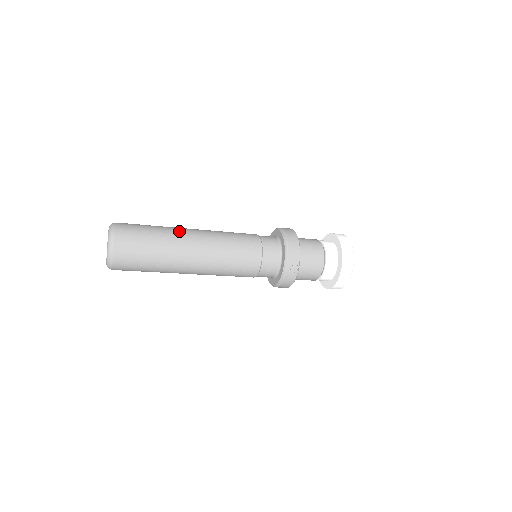
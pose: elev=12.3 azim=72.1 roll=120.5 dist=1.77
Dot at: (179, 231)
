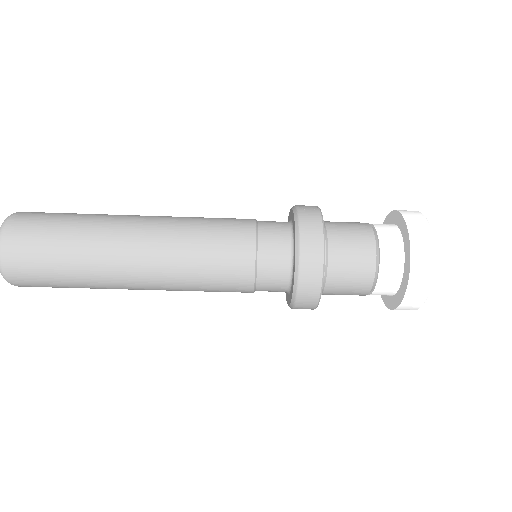
Dot at: occluded
